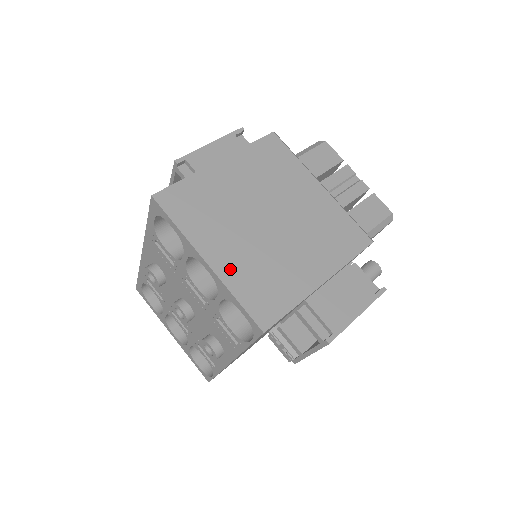
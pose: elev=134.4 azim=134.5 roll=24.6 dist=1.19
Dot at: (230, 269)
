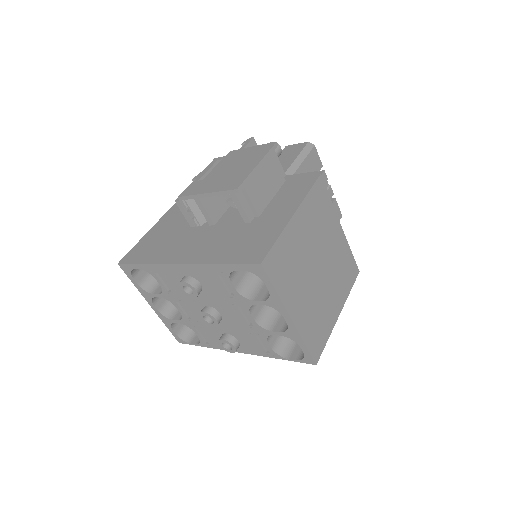
Dot at: (302, 320)
